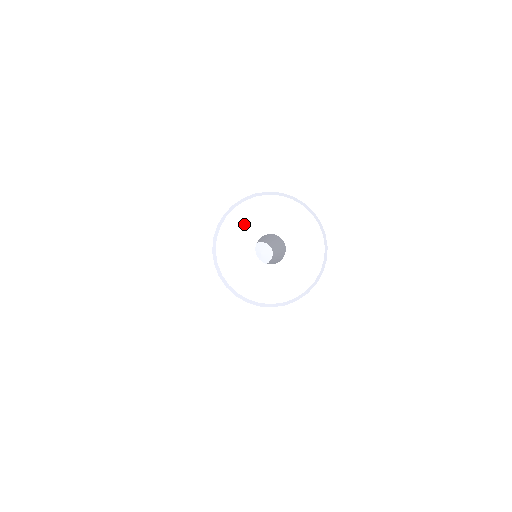
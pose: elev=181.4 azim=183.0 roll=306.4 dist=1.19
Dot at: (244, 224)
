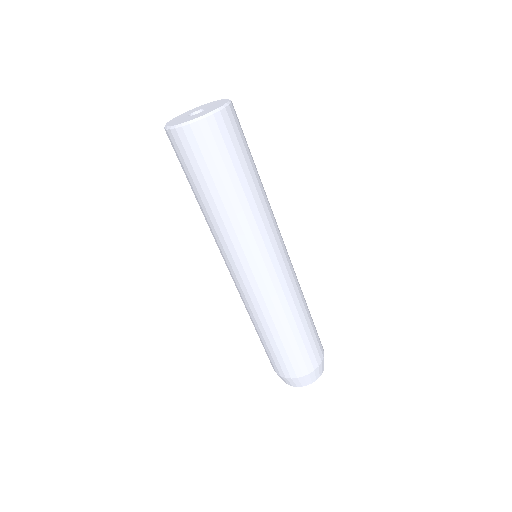
Dot at: (199, 108)
